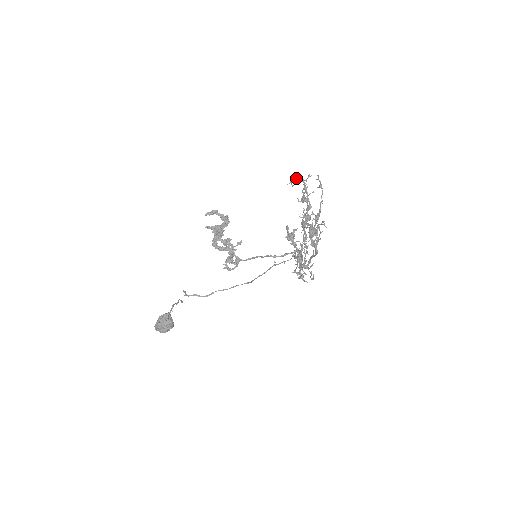
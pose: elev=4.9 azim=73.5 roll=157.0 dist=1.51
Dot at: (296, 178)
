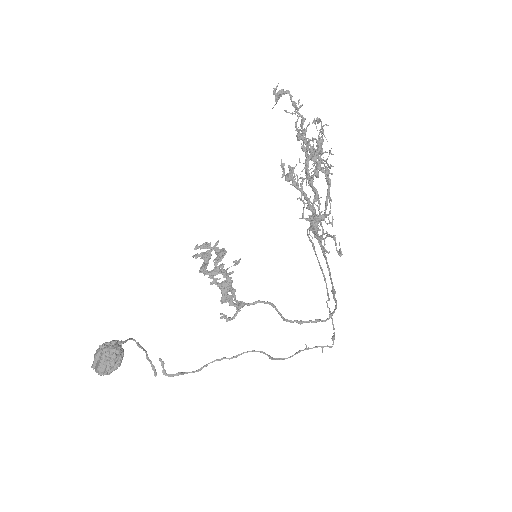
Dot at: (277, 85)
